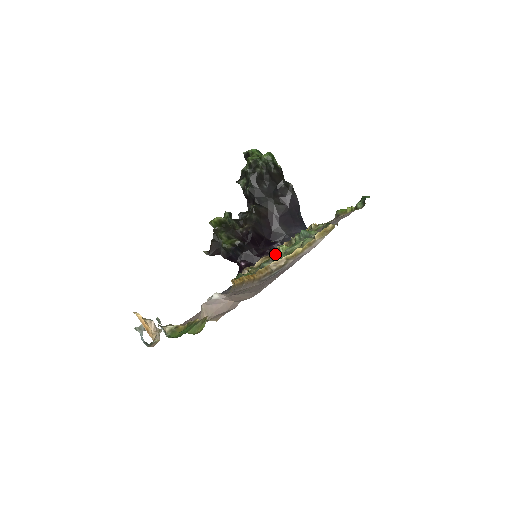
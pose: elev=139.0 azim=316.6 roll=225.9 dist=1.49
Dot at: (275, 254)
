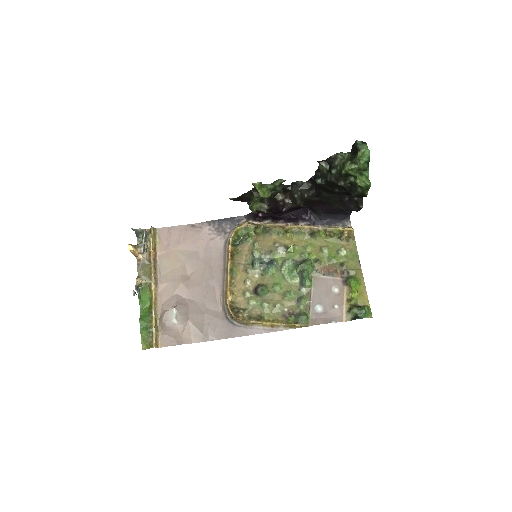
Dot at: (287, 237)
